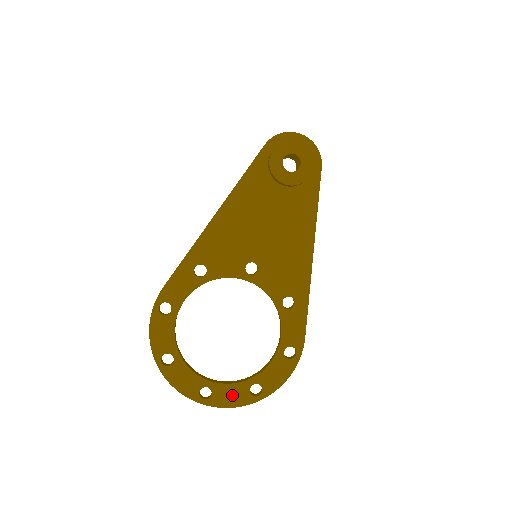
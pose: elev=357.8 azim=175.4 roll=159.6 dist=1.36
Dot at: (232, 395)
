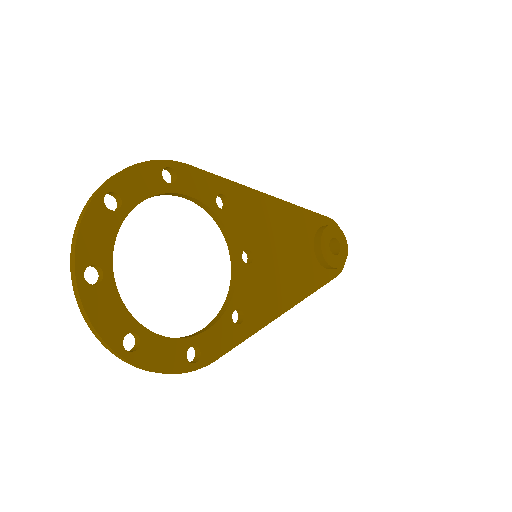
Dot at: (109, 313)
